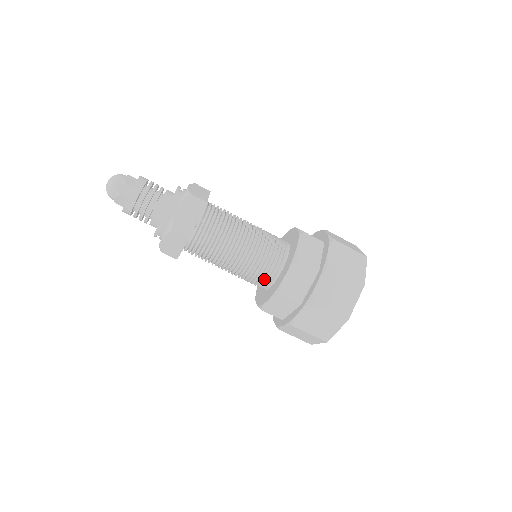
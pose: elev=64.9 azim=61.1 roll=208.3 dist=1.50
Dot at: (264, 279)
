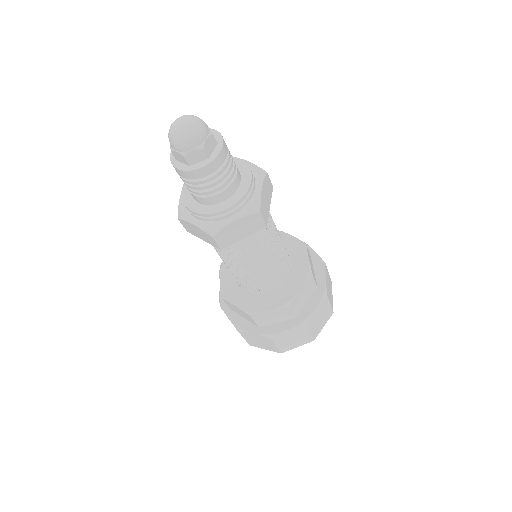
Dot at: (247, 286)
